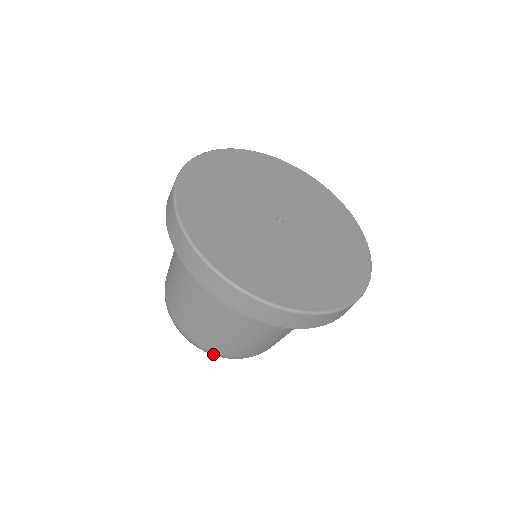
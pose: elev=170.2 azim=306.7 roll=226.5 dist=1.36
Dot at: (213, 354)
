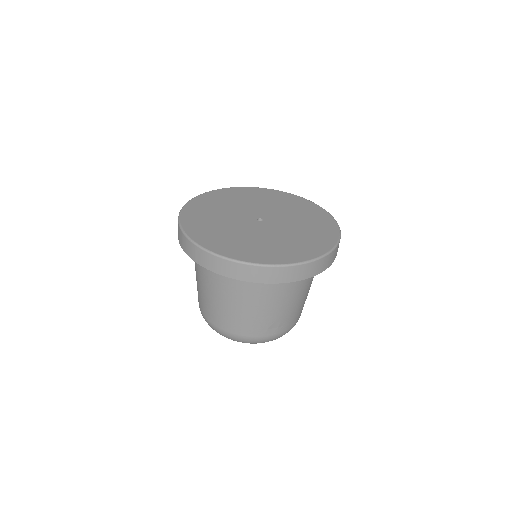
Dot at: (229, 336)
